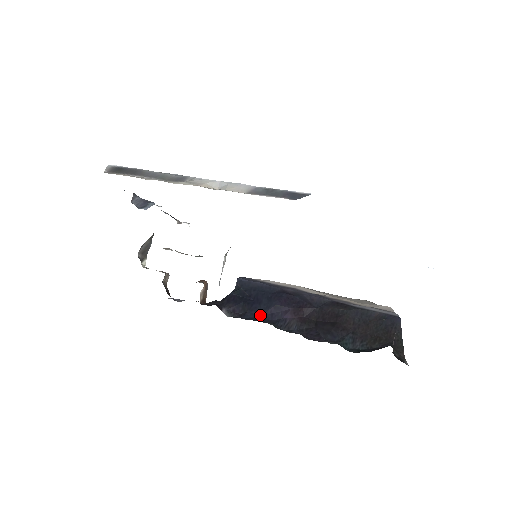
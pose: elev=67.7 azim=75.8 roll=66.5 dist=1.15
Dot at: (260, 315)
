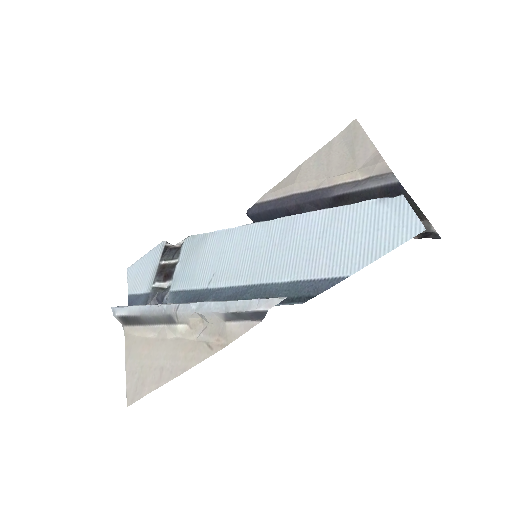
Dot at: occluded
